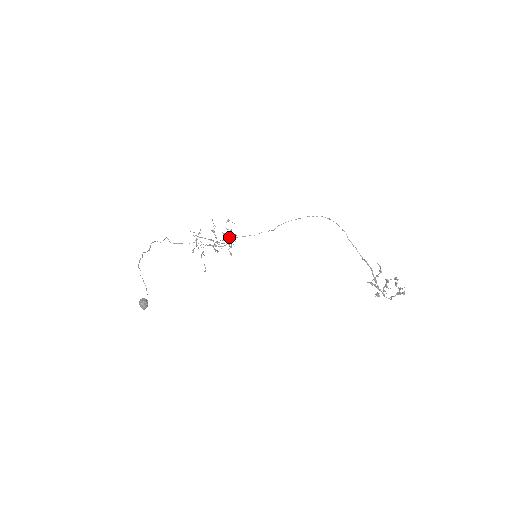
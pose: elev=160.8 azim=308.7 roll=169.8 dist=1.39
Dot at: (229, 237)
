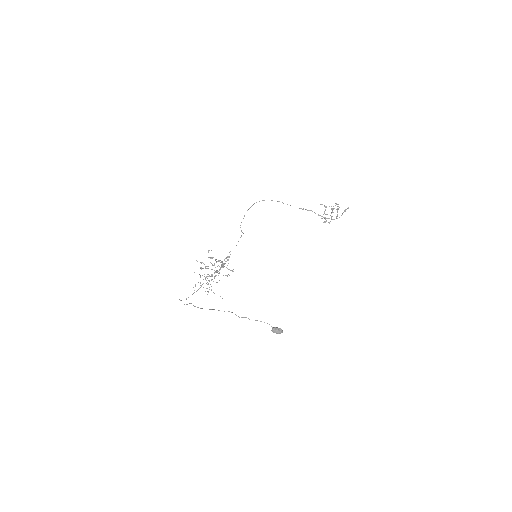
Dot at: occluded
